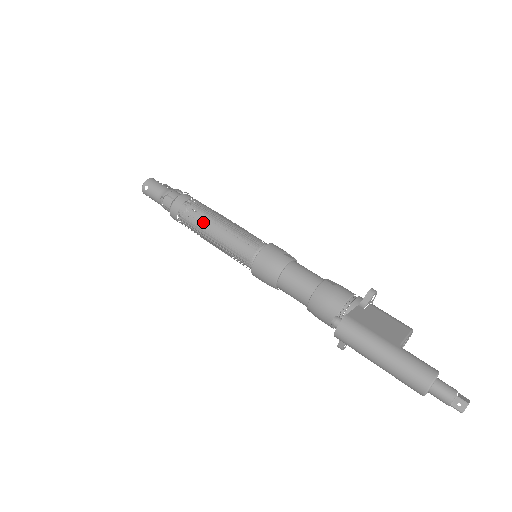
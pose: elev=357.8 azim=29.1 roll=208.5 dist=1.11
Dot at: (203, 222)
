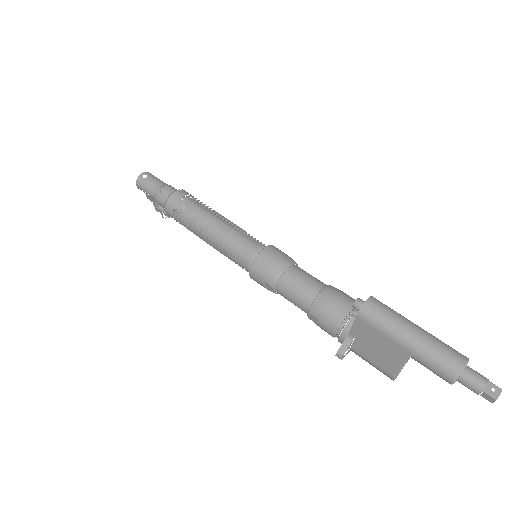
Dot at: (194, 225)
